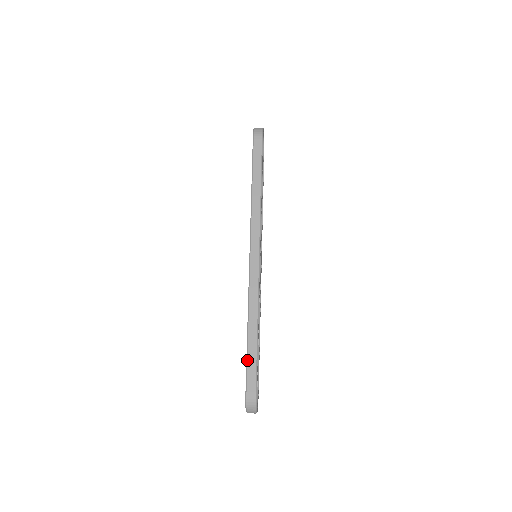
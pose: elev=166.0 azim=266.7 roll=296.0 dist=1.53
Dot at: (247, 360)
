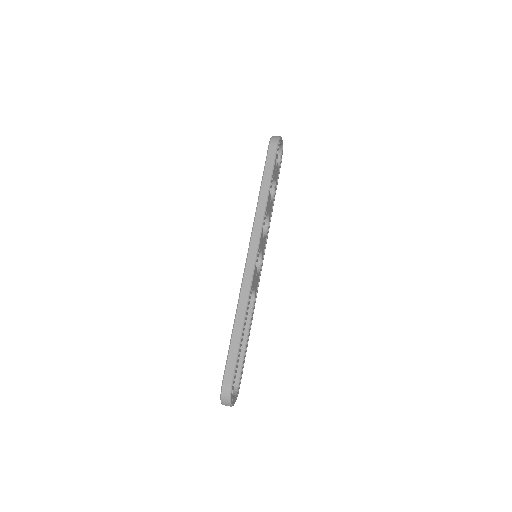
Dot at: (228, 352)
